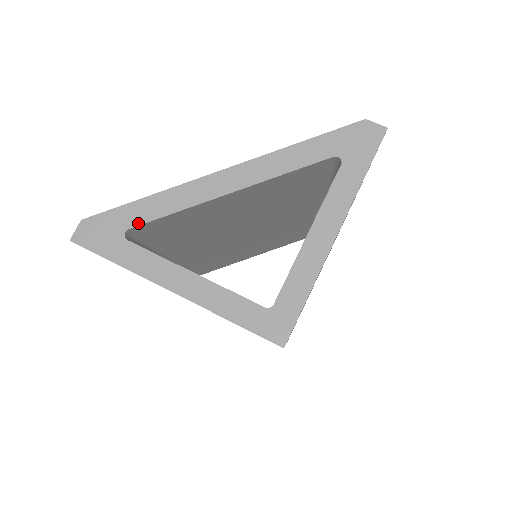
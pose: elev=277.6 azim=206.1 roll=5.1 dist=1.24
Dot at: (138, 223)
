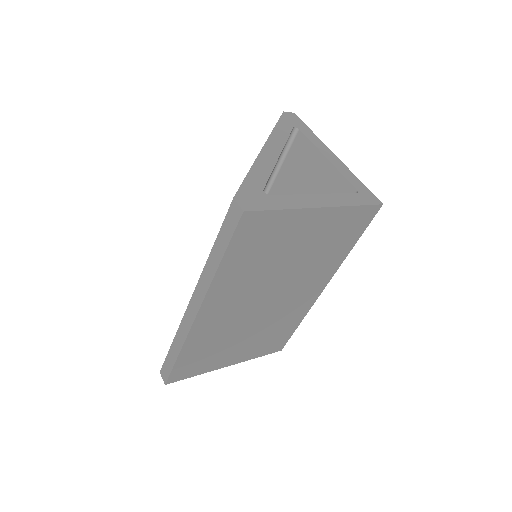
Dot at: (263, 185)
